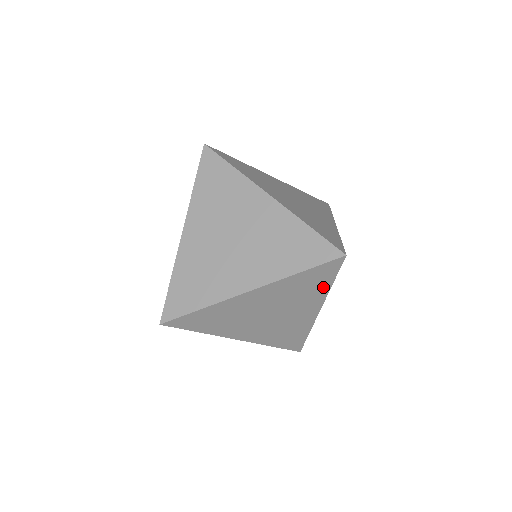
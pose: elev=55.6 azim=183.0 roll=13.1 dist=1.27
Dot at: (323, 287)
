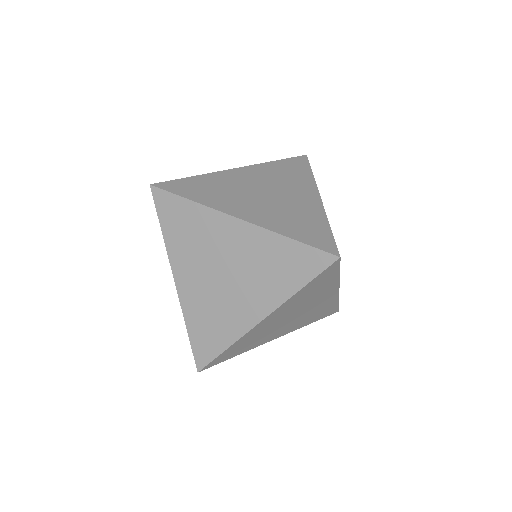
Dot at: (291, 284)
